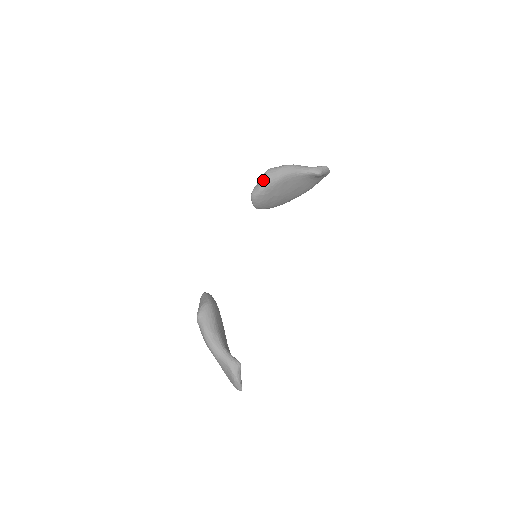
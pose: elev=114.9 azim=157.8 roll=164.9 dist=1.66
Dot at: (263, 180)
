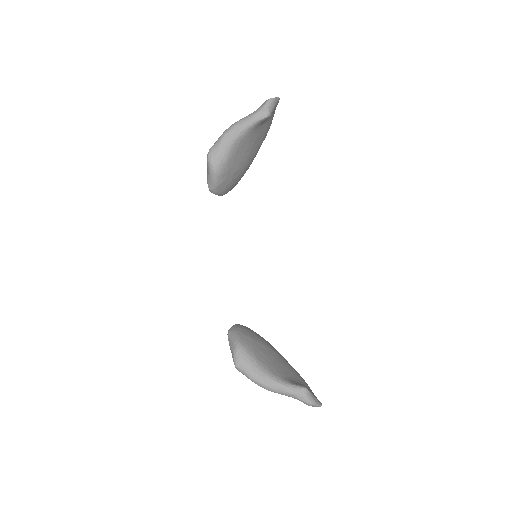
Dot at: (210, 170)
